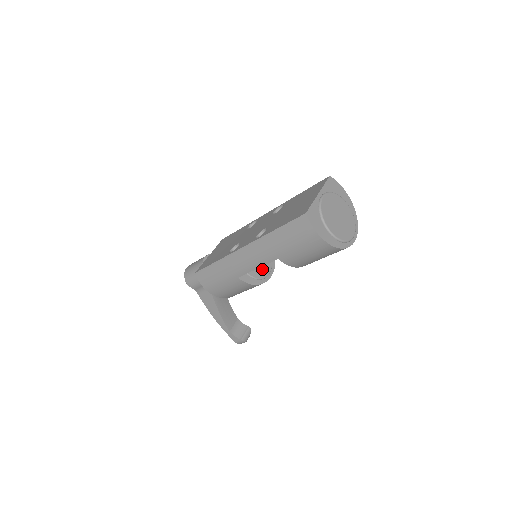
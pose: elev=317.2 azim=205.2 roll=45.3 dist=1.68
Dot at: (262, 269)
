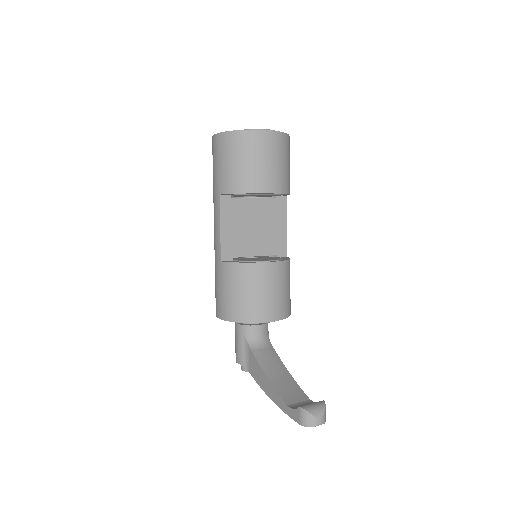
Dot at: occluded
